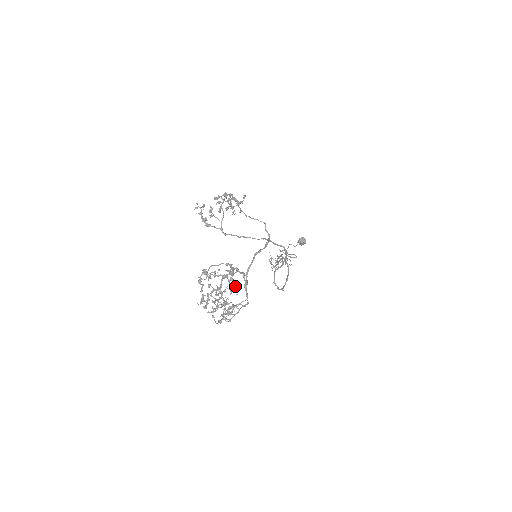
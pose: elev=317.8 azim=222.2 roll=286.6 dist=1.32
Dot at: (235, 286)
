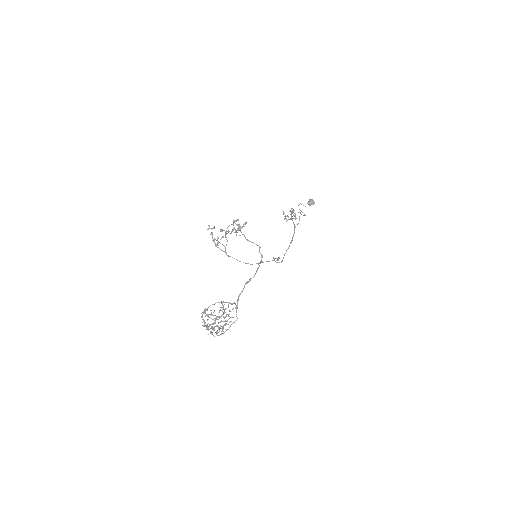
Dot at: occluded
